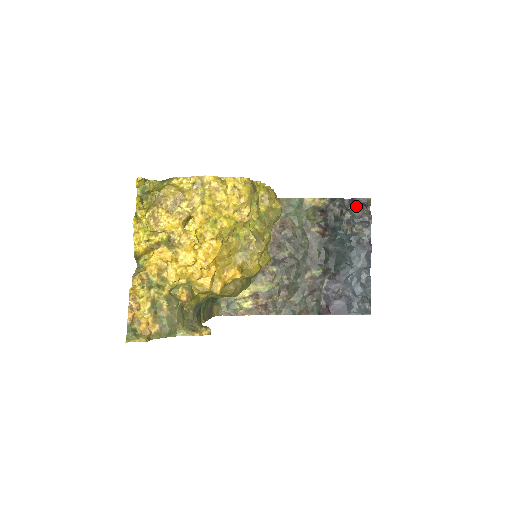
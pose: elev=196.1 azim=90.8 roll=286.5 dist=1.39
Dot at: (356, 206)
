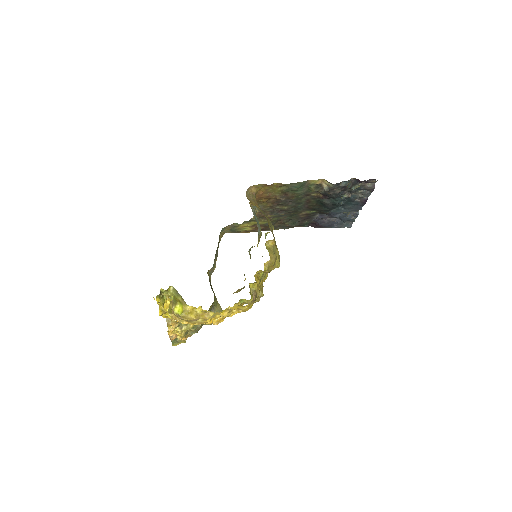
Dot at: occluded
